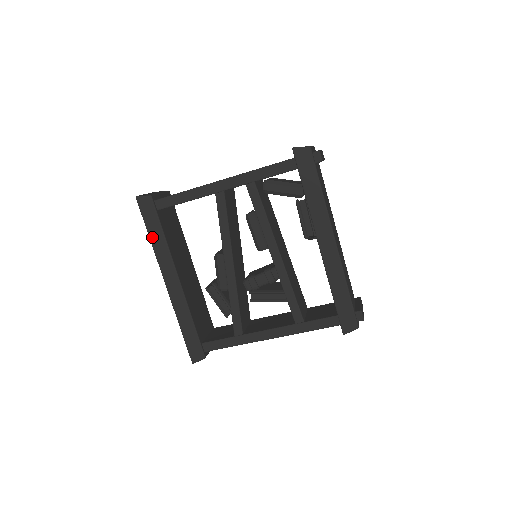
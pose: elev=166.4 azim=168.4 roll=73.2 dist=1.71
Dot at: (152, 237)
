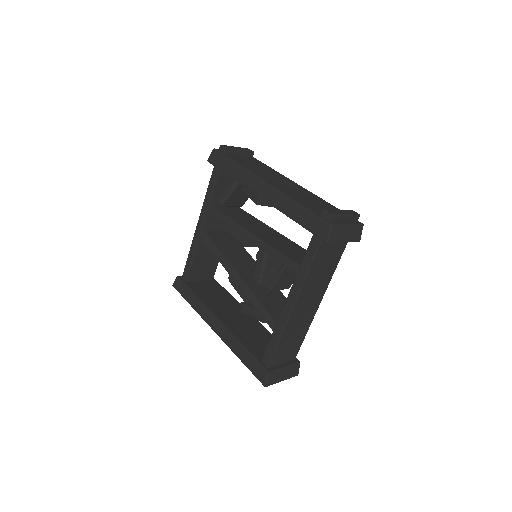
Dot at: (191, 303)
